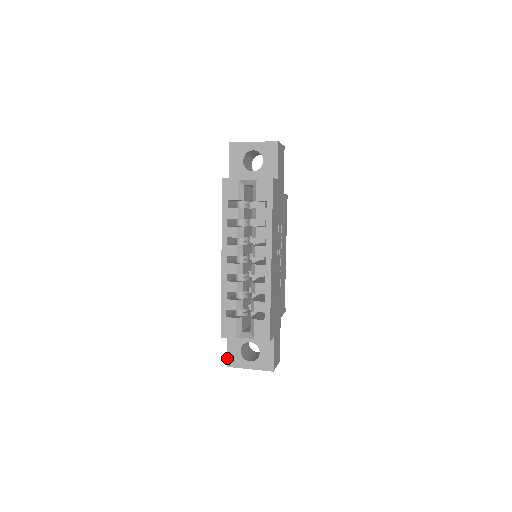
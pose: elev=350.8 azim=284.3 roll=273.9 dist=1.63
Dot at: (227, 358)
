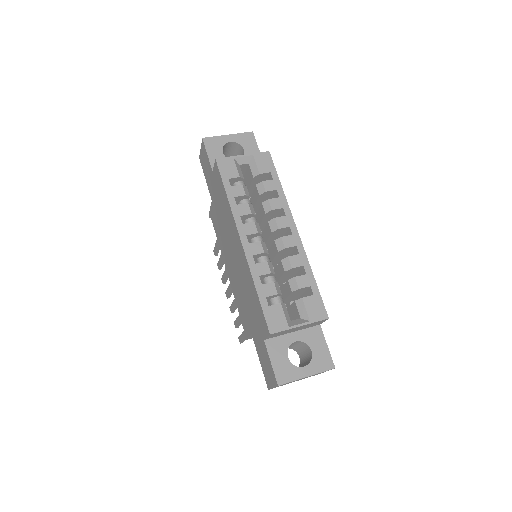
Dot at: (275, 374)
